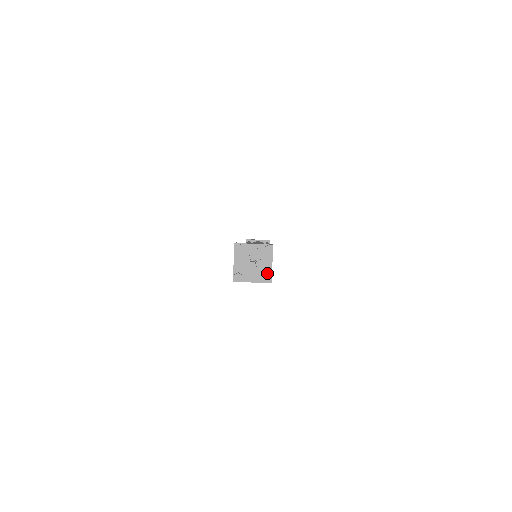
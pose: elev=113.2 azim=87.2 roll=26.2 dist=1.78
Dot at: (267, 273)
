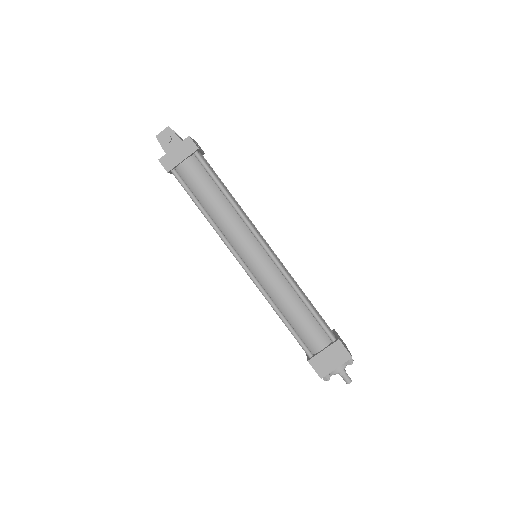
Dot at: occluded
